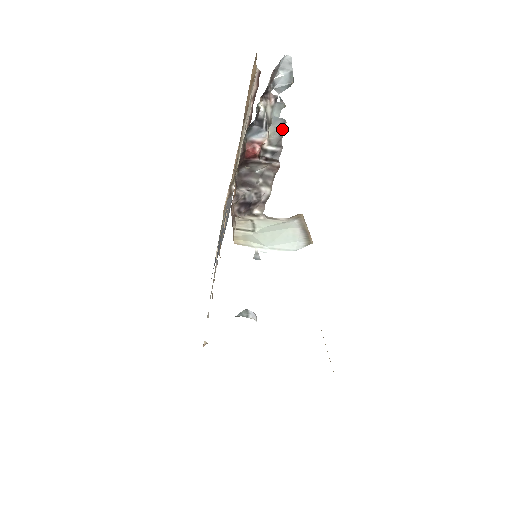
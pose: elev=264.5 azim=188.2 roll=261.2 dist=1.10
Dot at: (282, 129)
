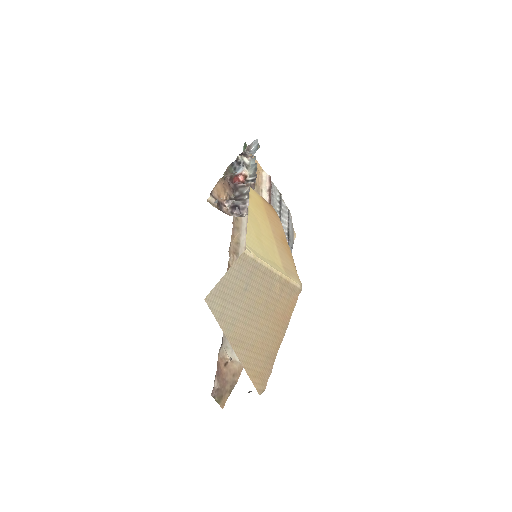
Dot at: (256, 168)
